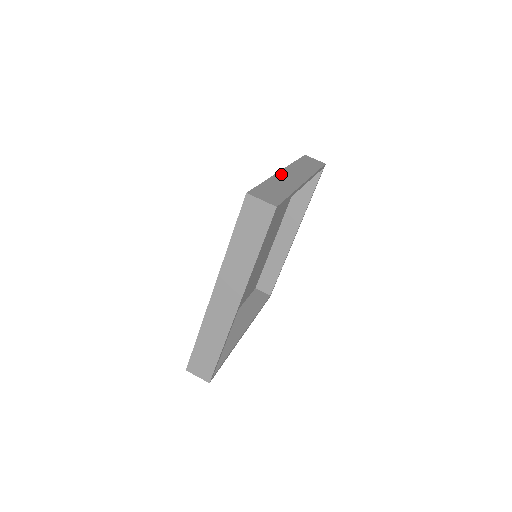
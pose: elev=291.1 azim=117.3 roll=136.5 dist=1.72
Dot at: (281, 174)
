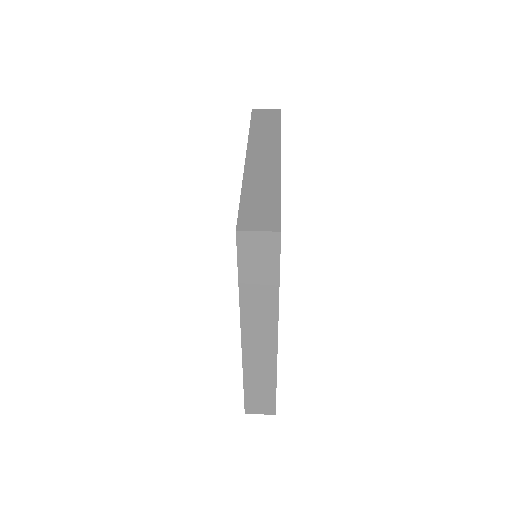
Dot at: occluded
